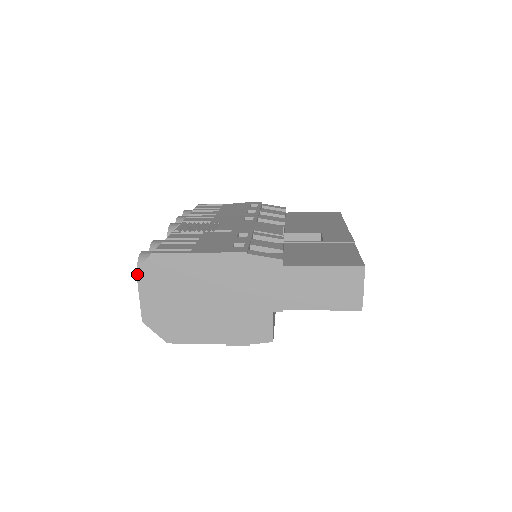
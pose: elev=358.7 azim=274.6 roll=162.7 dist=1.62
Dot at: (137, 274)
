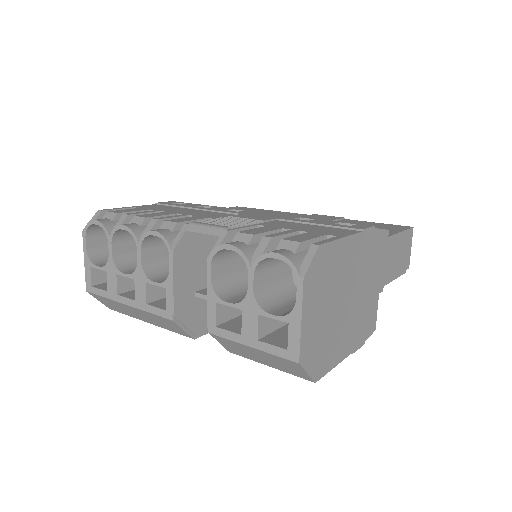
Dot at: (304, 284)
